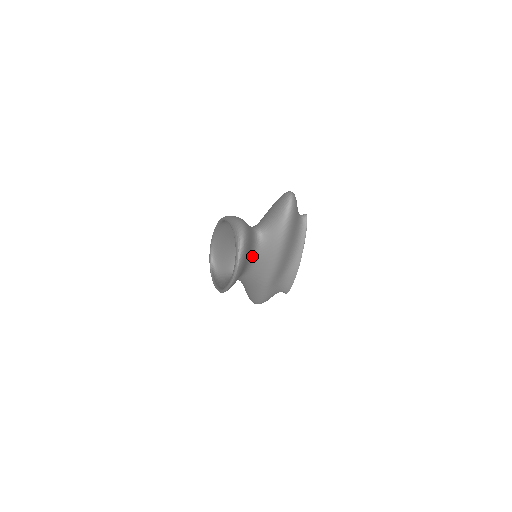
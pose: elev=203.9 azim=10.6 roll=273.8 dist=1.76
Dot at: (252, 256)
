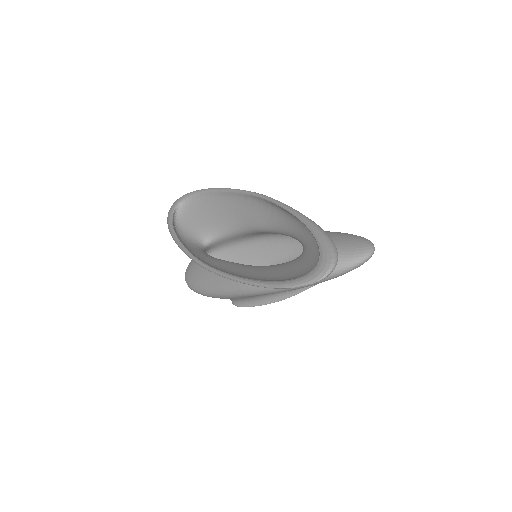
Dot at: occluded
